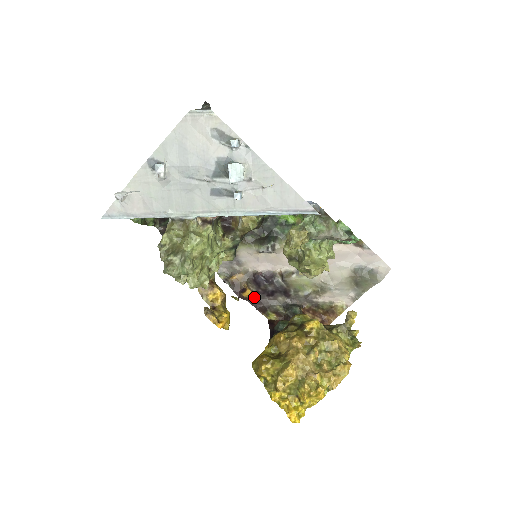
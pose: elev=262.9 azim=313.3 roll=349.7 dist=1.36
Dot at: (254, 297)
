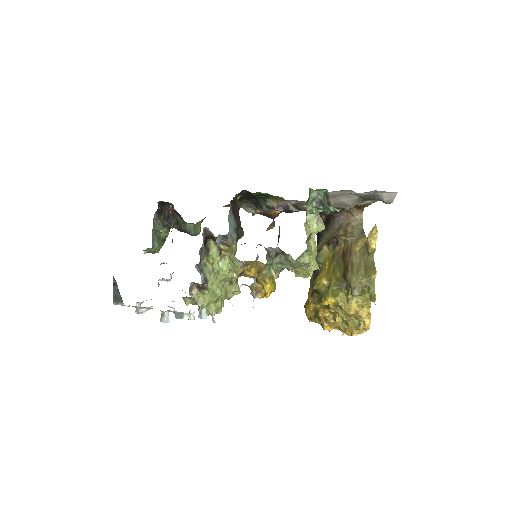
Dot at: occluded
